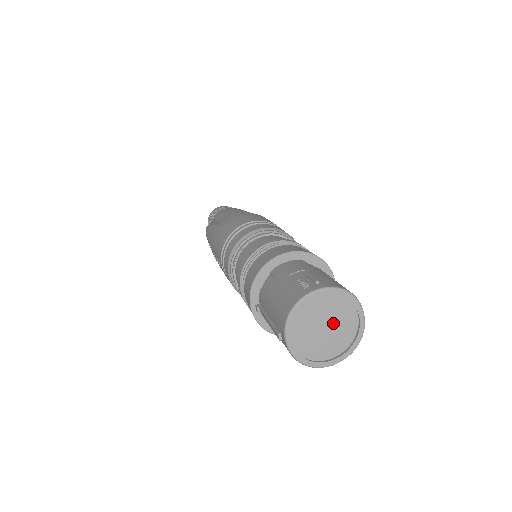
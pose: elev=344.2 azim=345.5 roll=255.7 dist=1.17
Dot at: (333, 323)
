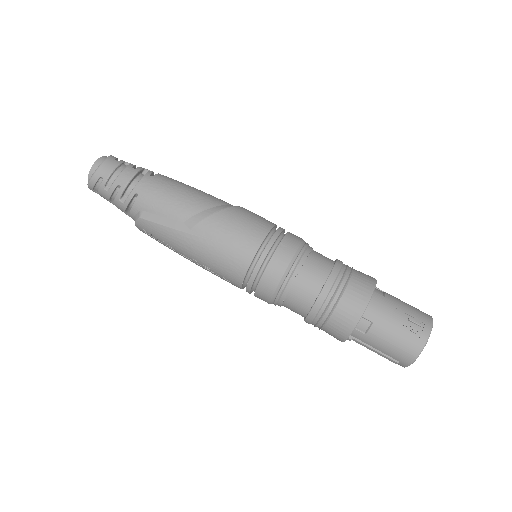
Dot at: occluded
